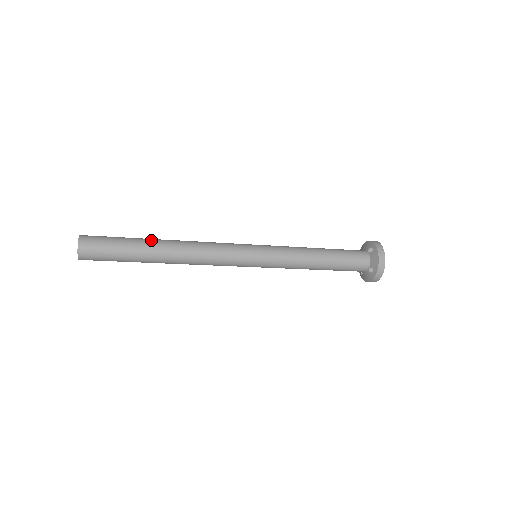
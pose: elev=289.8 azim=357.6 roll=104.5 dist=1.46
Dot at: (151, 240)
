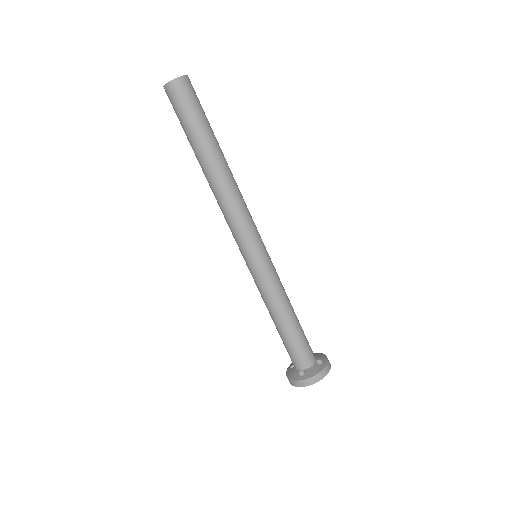
Dot at: (219, 146)
